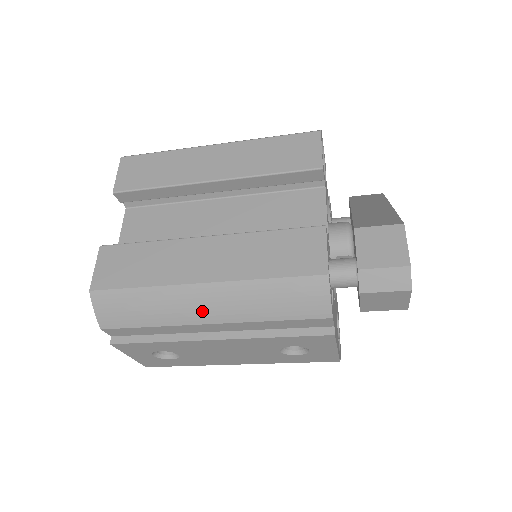
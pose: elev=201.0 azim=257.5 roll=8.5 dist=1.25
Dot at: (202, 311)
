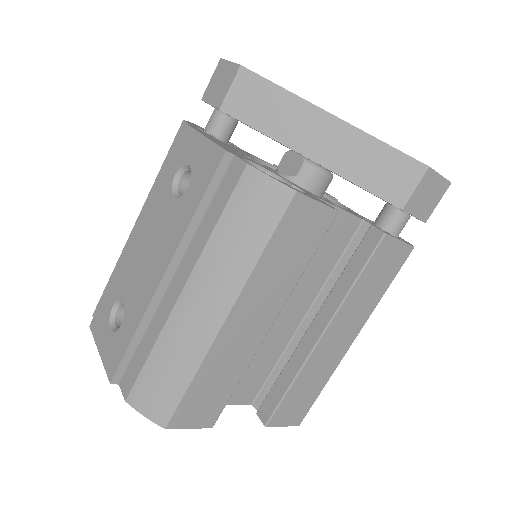
Dot at: occluded
